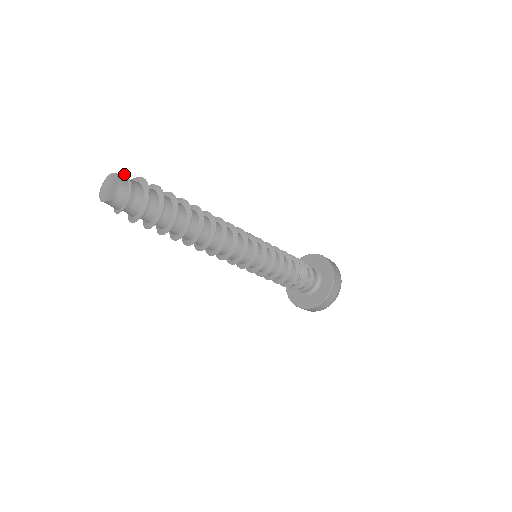
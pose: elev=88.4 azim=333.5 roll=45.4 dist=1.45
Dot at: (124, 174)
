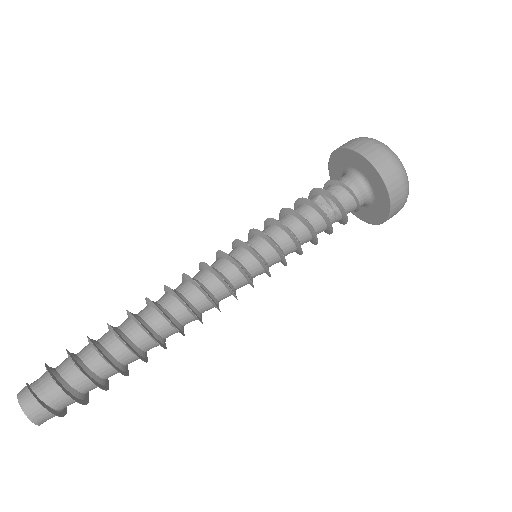
Dot at: (26, 384)
